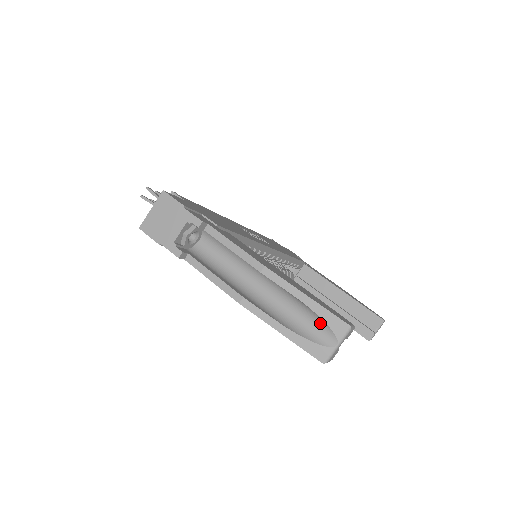
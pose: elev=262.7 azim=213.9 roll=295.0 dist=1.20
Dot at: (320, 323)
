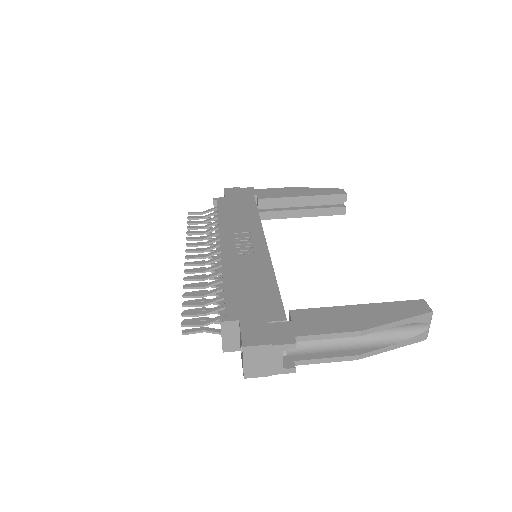
Dot at: (412, 324)
